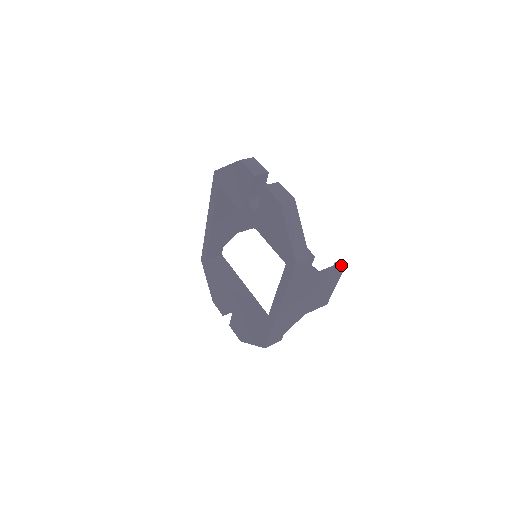
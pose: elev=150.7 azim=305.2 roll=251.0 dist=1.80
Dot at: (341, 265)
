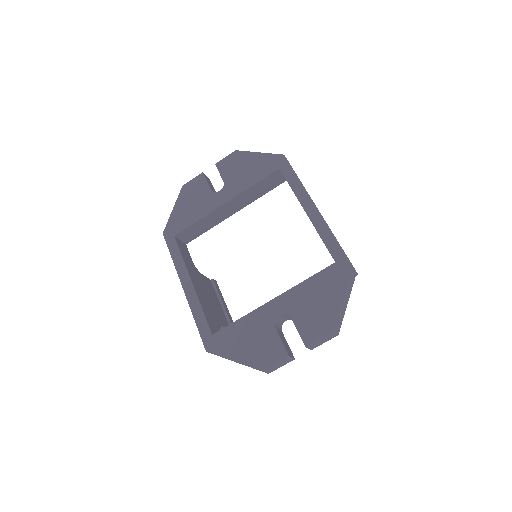
Dot at: occluded
